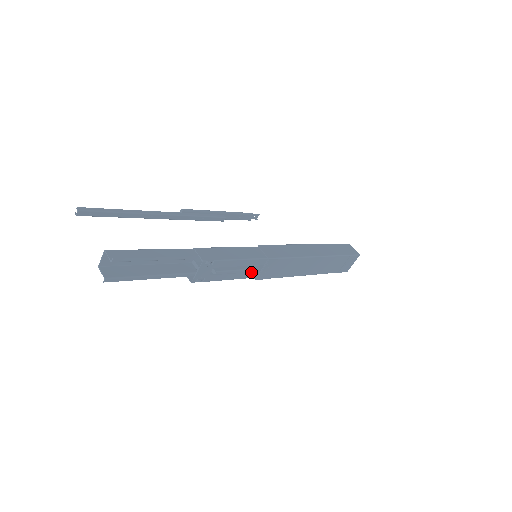
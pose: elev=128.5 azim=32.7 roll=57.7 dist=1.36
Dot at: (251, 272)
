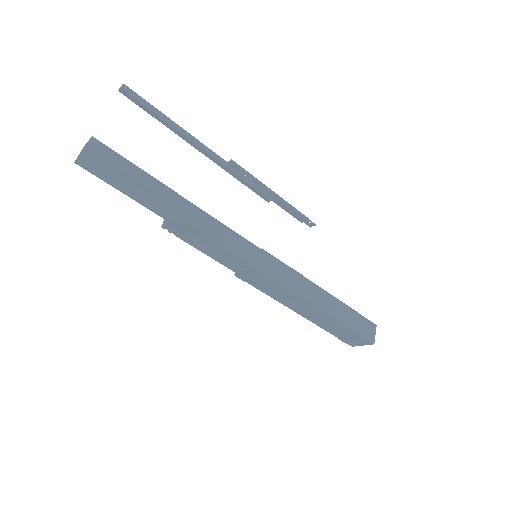
Dot at: (232, 265)
